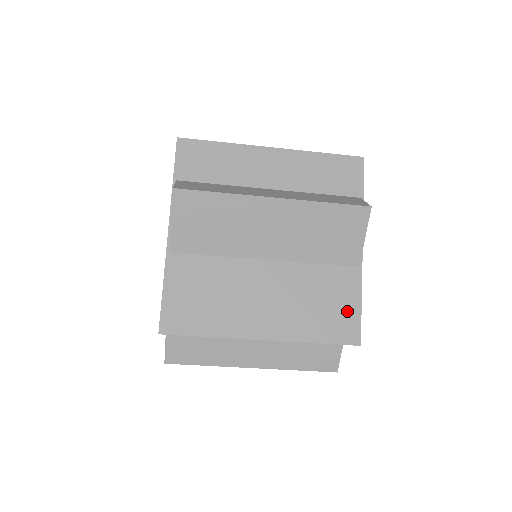
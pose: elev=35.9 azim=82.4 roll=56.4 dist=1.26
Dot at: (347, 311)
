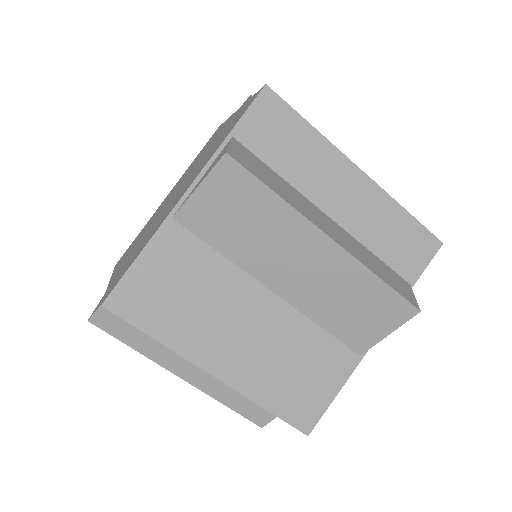
Dot at: (318, 394)
